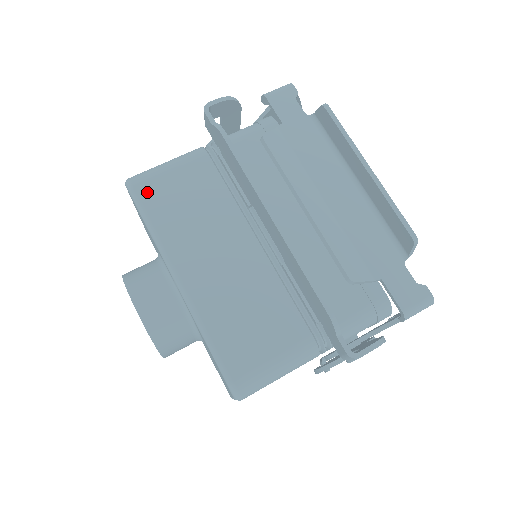
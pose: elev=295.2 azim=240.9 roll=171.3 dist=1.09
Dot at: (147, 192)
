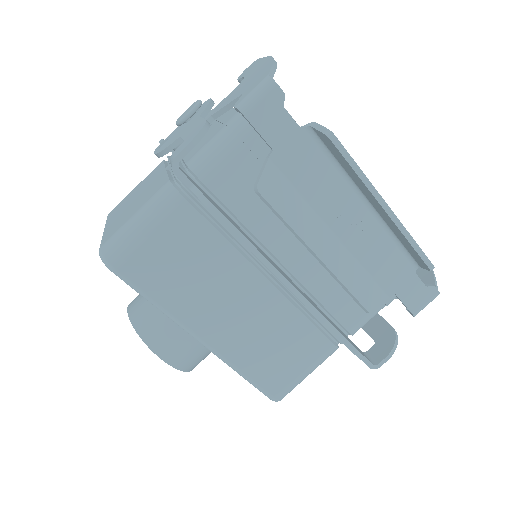
Dot at: (135, 270)
